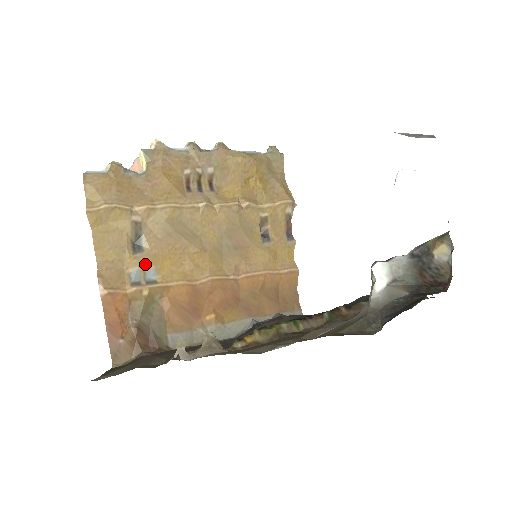
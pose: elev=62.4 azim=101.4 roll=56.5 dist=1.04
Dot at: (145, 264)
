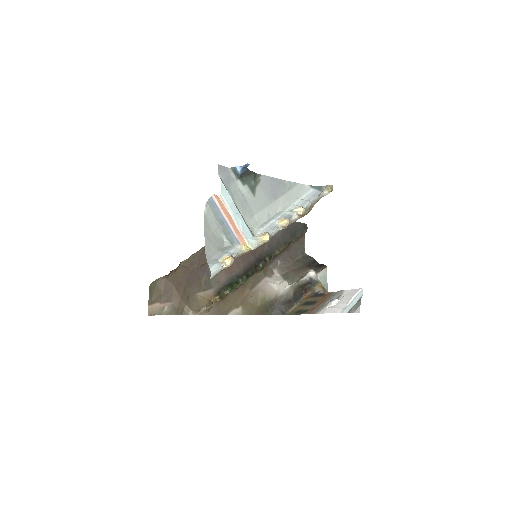
Dot at: occluded
